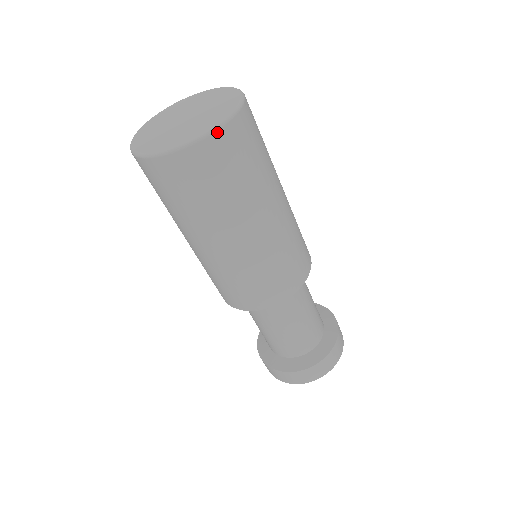
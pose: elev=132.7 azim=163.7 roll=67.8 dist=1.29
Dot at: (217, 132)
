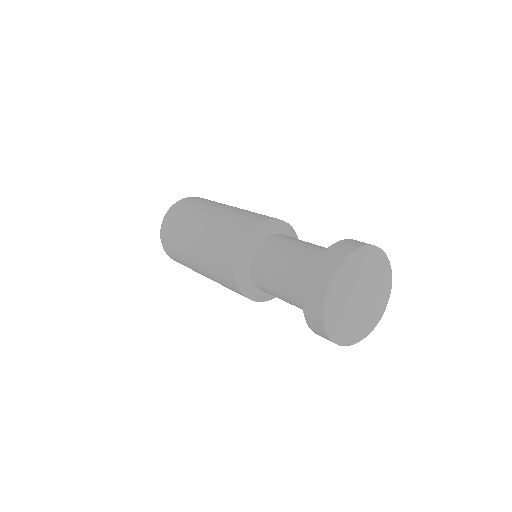
Dot at: (179, 201)
